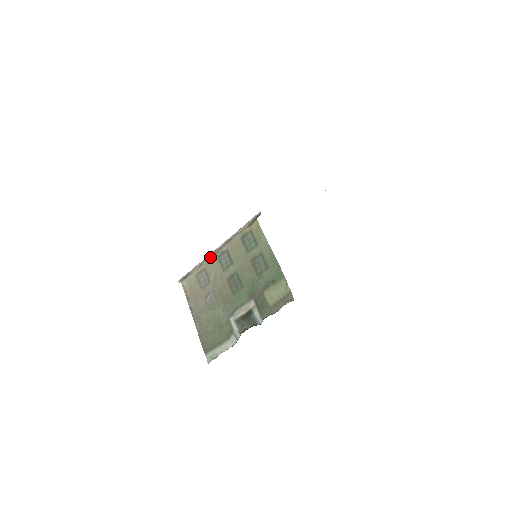
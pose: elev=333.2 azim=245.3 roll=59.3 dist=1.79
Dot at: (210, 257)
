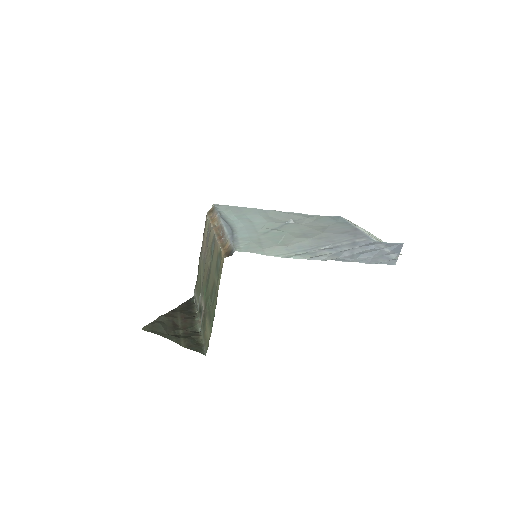
Dot at: (213, 228)
